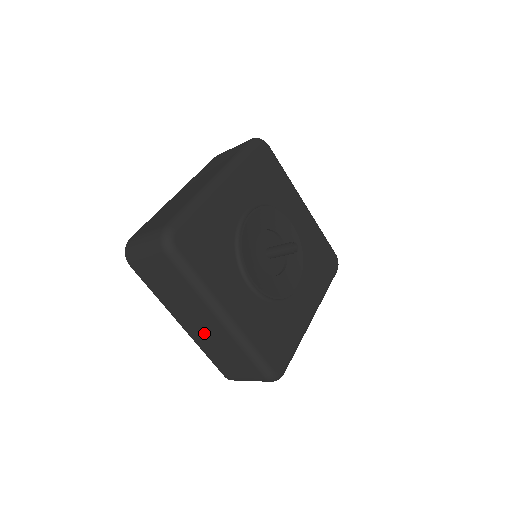
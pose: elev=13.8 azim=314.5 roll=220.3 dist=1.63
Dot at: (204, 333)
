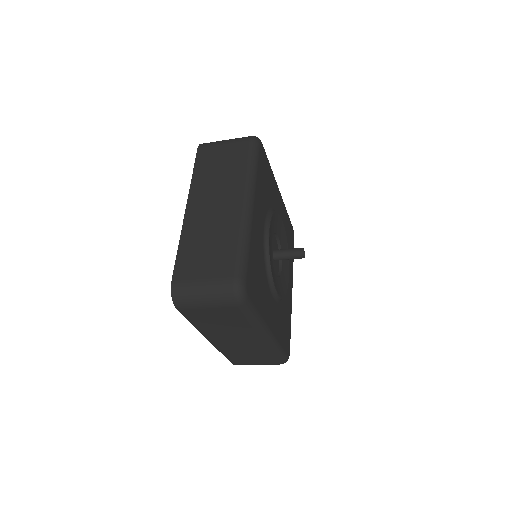
Dot at: (235, 345)
